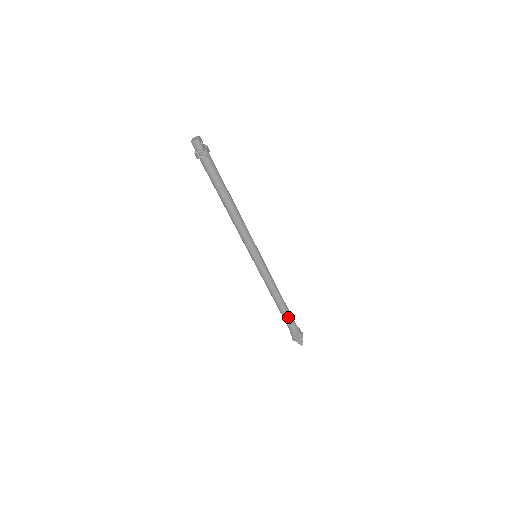
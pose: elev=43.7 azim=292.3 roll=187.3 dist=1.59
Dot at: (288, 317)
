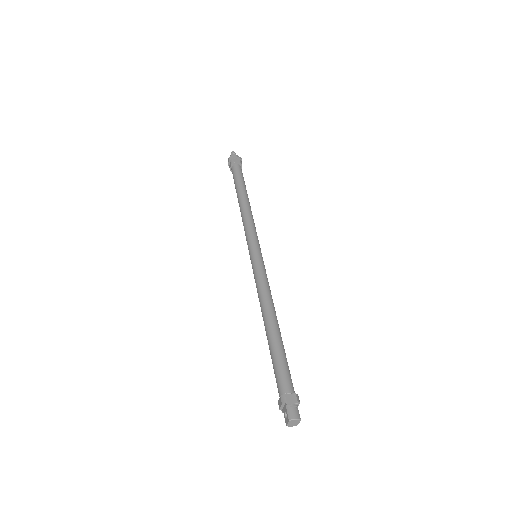
Dot at: occluded
